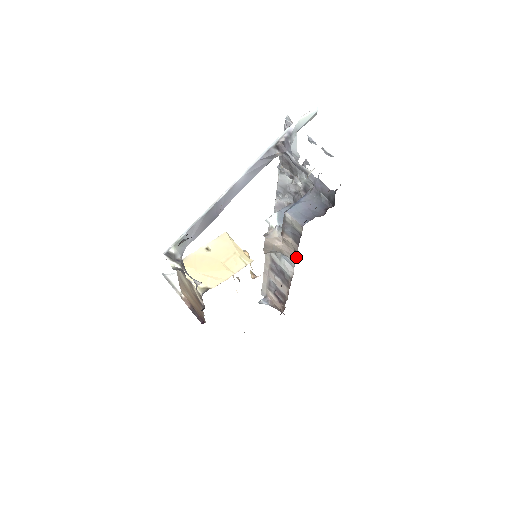
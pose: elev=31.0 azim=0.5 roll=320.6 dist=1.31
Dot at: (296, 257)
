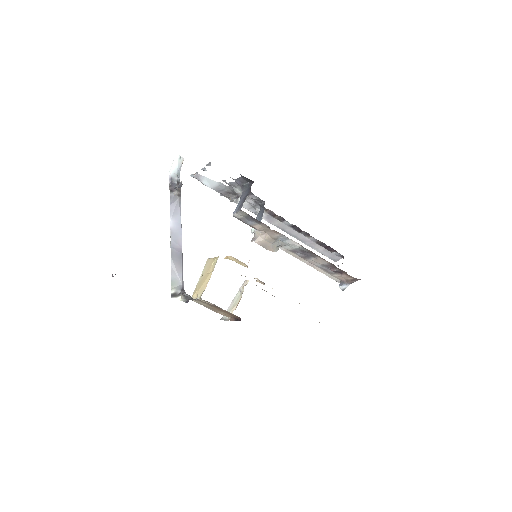
Dot at: (275, 231)
